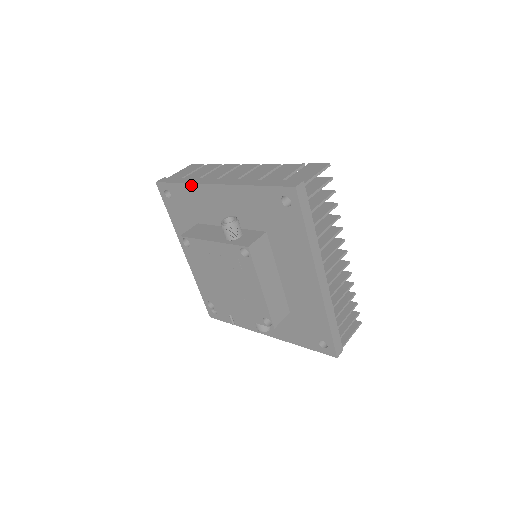
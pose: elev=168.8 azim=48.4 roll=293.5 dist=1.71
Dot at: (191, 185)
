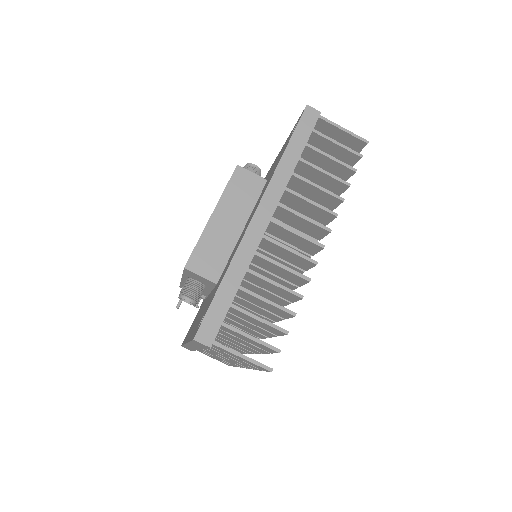
Dot at: occluded
